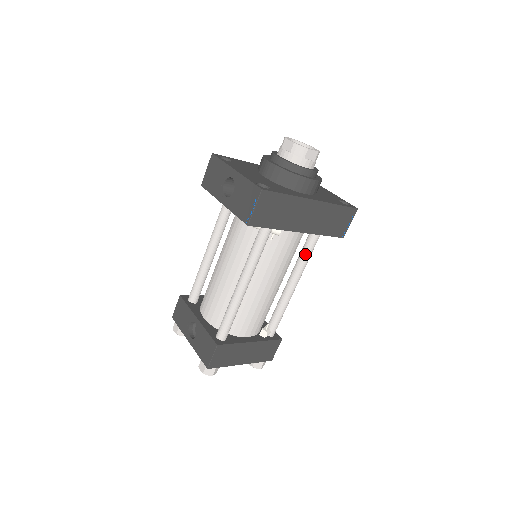
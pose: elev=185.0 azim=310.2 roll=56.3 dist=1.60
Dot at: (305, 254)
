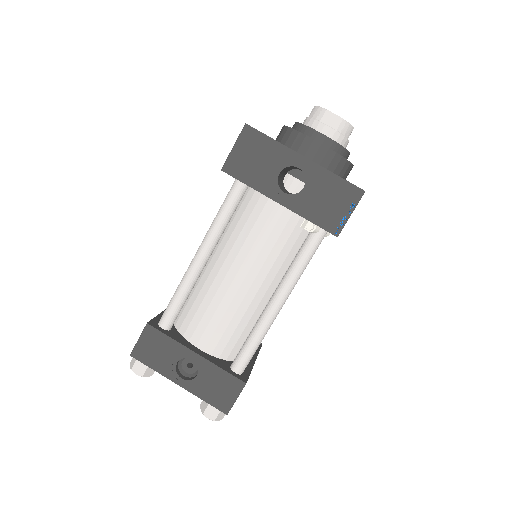
Dot at: occluded
